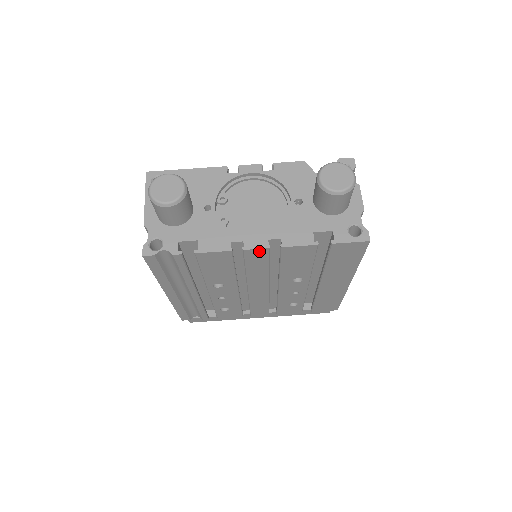
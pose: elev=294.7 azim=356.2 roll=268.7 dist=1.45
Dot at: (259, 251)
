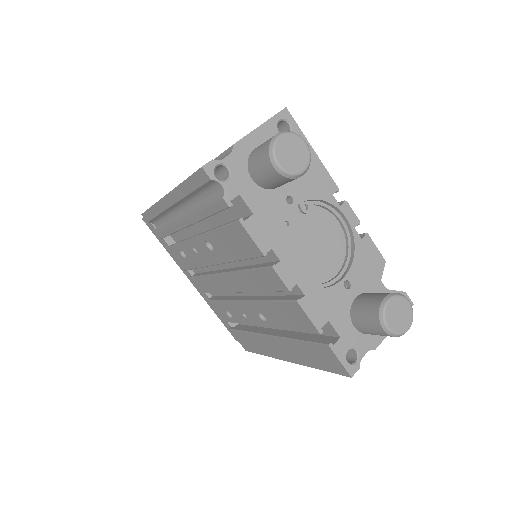
Dot at: (280, 281)
